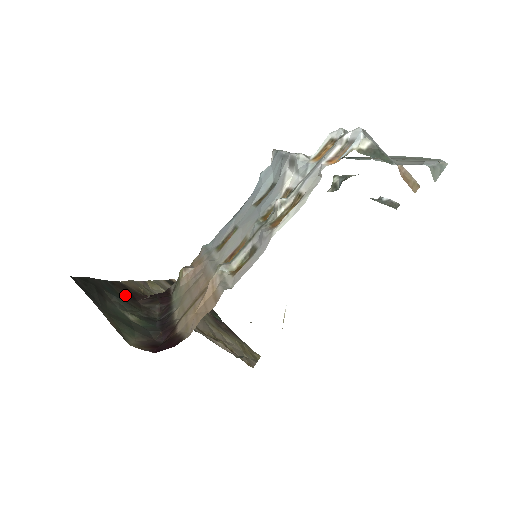
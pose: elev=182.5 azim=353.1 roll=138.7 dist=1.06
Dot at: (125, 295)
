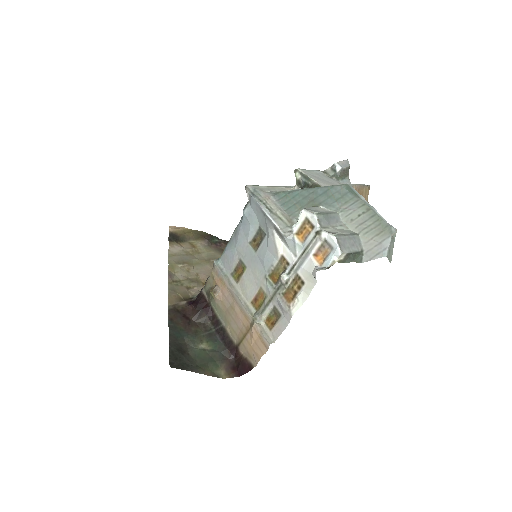
Dot at: (184, 323)
